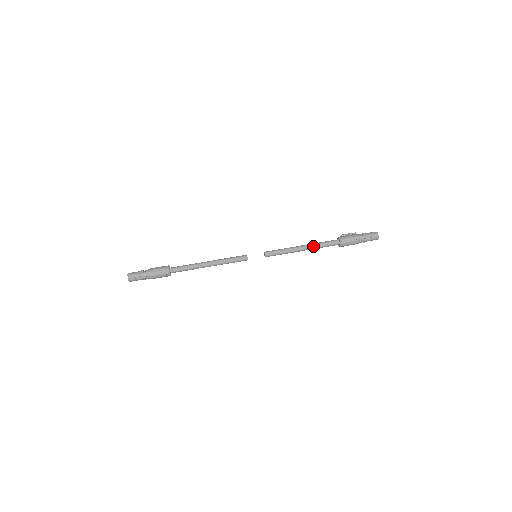
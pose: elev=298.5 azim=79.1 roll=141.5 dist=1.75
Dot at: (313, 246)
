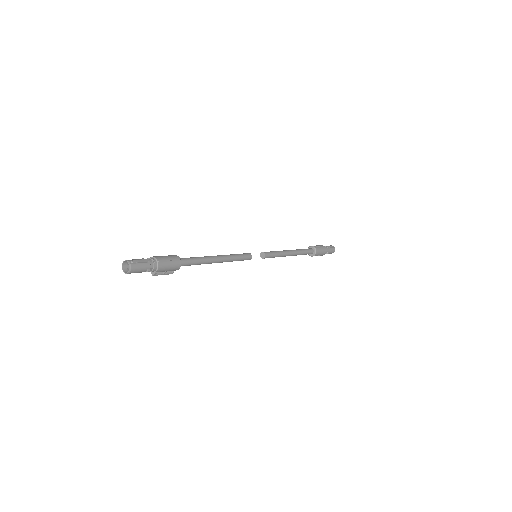
Dot at: (296, 250)
